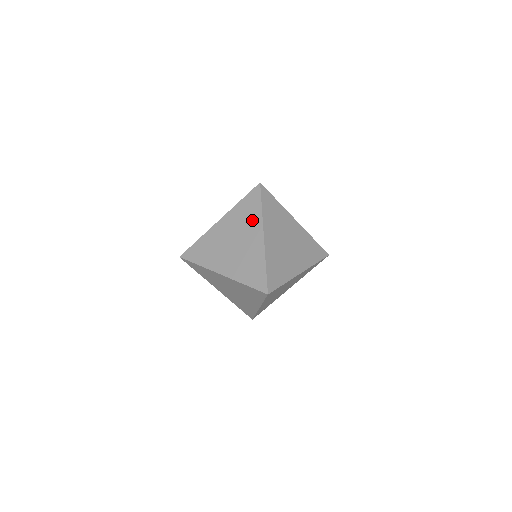
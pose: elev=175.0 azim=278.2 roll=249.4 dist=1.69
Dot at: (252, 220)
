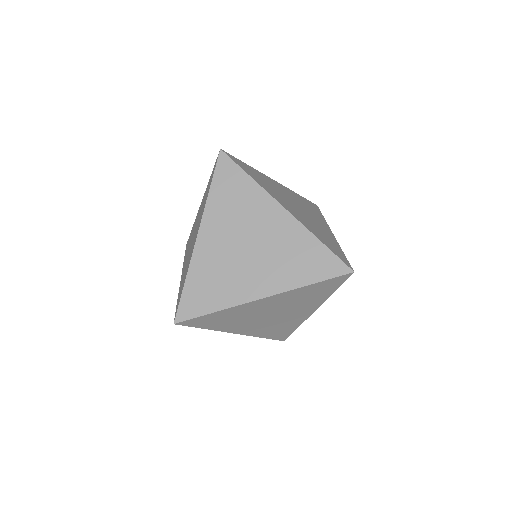
Dot at: (203, 208)
